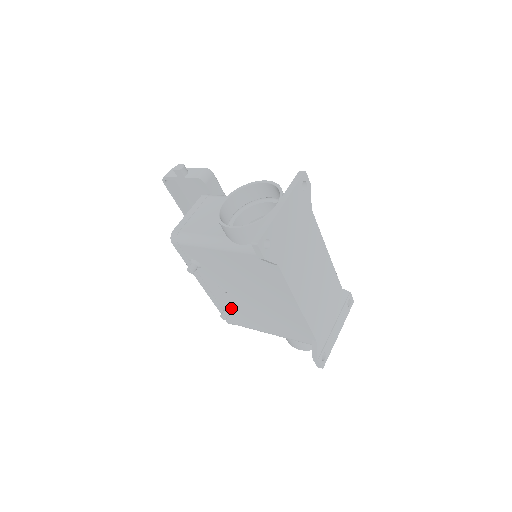
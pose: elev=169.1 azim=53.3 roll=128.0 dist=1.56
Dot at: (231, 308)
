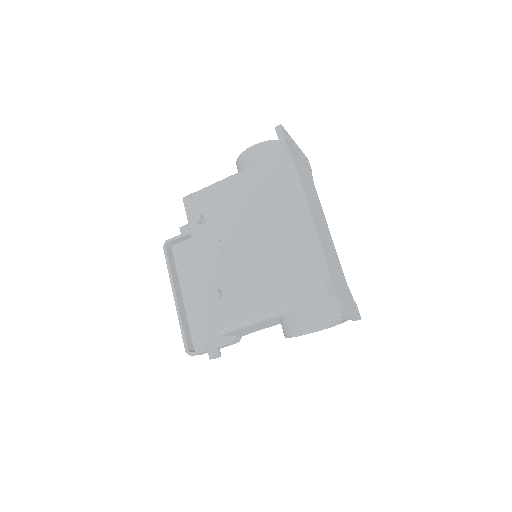
Dot at: (226, 285)
